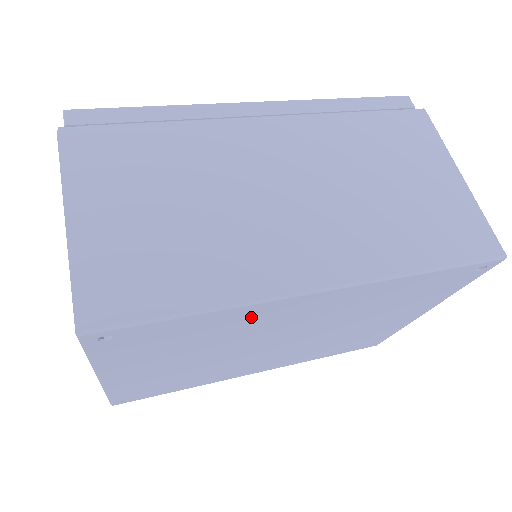
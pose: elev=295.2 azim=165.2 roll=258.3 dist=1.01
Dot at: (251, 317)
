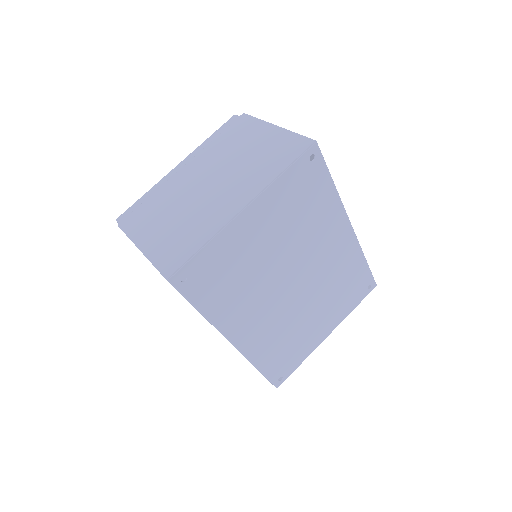
Dot at: (329, 217)
